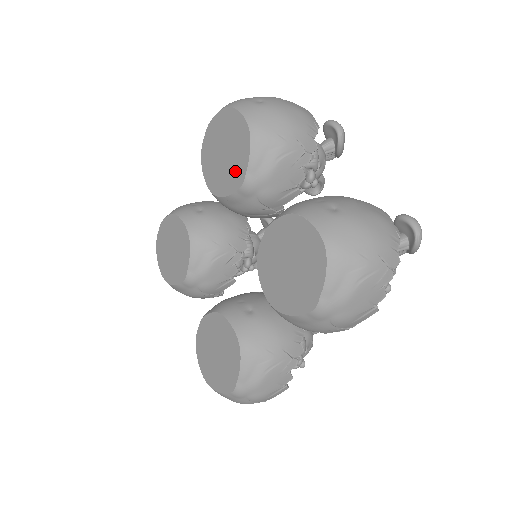
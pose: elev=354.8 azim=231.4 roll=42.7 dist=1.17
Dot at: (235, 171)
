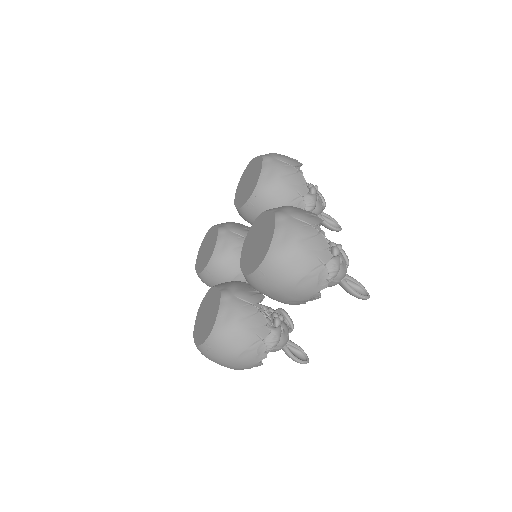
Dot at: (213, 237)
